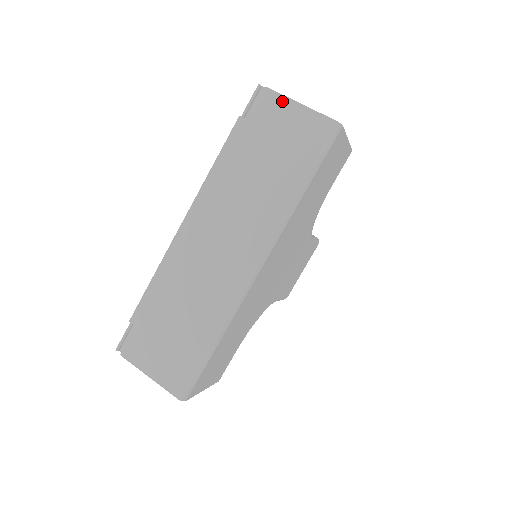
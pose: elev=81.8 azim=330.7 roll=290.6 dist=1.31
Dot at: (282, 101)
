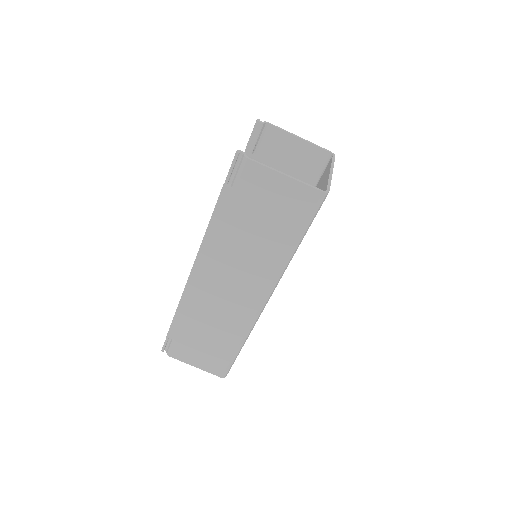
Dot at: (265, 172)
